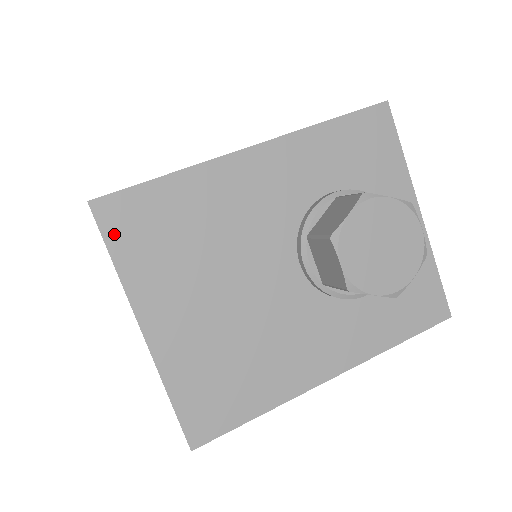
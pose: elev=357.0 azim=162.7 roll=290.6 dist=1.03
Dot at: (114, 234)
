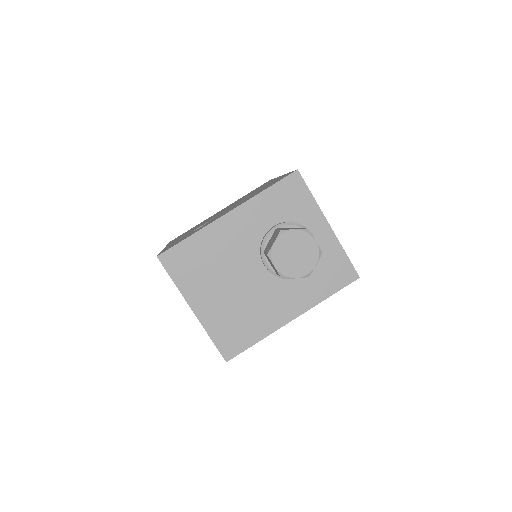
Dot at: (171, 269)
